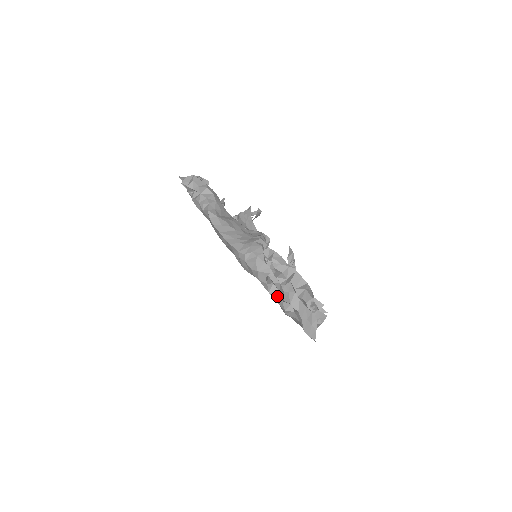
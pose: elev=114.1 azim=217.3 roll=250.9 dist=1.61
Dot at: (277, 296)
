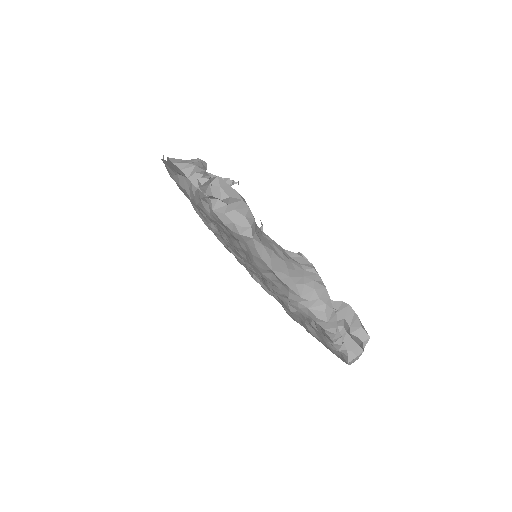
Dot at: (337, 340)
